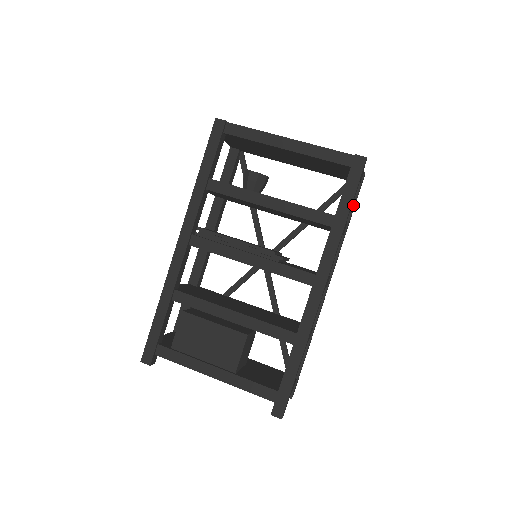
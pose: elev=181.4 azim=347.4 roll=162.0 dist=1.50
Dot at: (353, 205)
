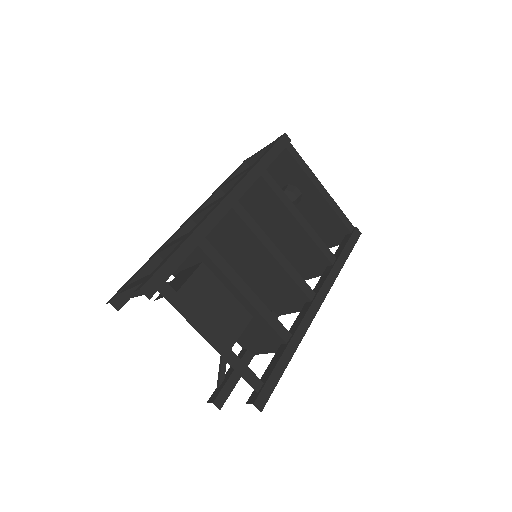
Dot at: occluded
